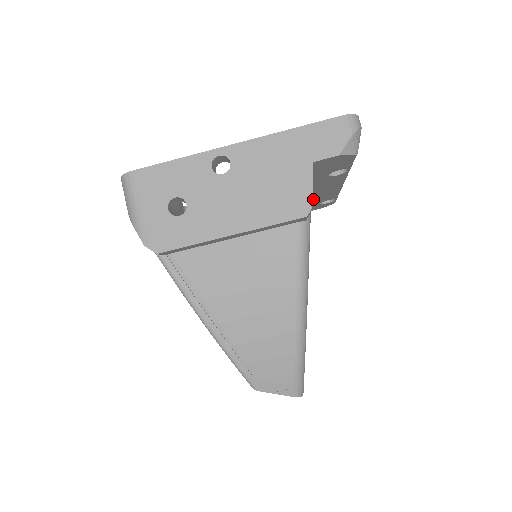
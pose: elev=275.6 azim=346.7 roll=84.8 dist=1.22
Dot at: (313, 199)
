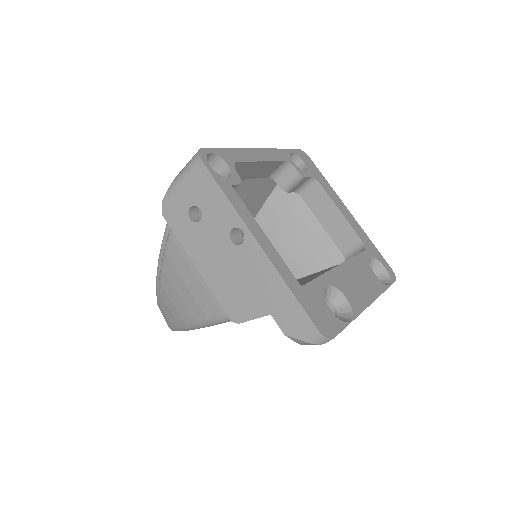
Dot at: occluded
